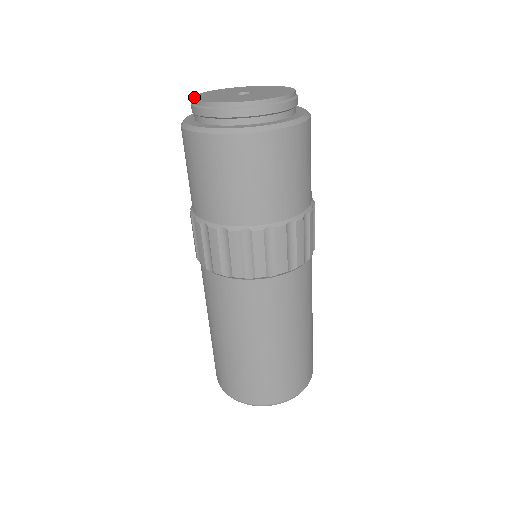
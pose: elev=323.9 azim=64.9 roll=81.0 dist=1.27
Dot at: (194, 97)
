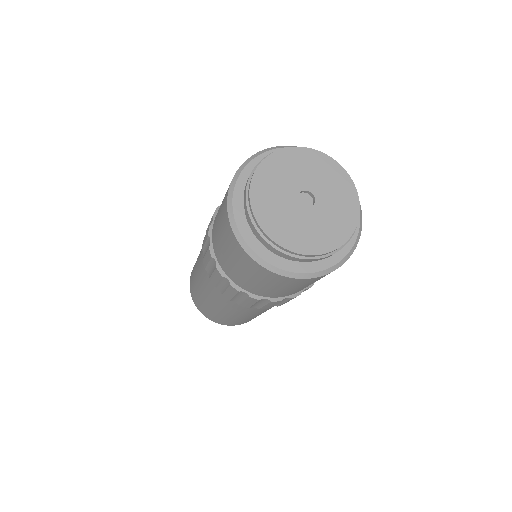
Dot at: (252, 199)
